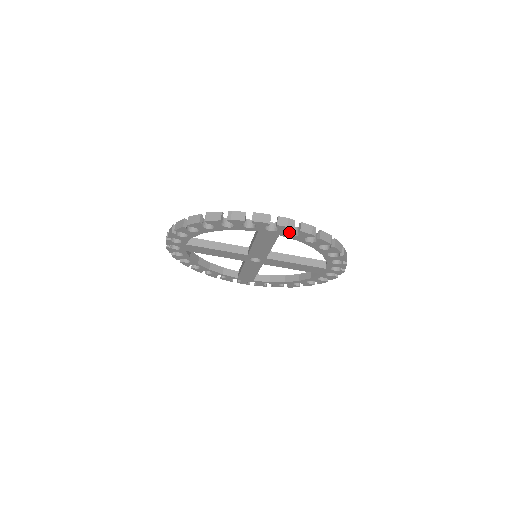
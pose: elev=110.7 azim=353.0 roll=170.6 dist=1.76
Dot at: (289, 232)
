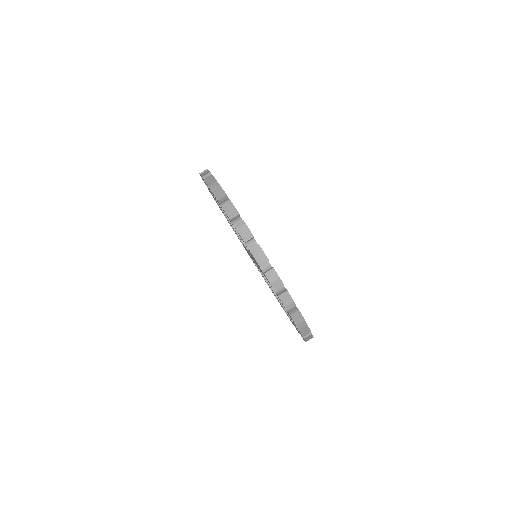
Dot at: occluded
